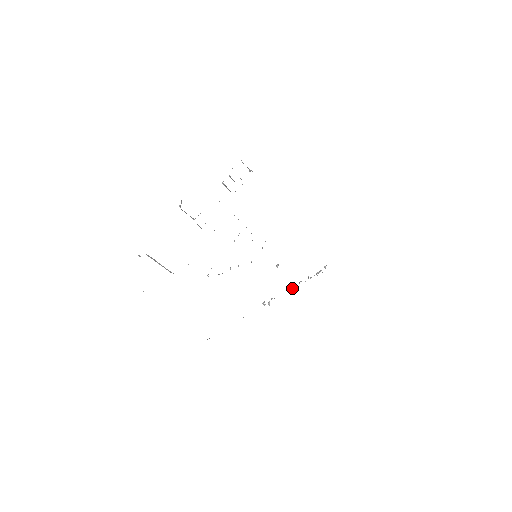
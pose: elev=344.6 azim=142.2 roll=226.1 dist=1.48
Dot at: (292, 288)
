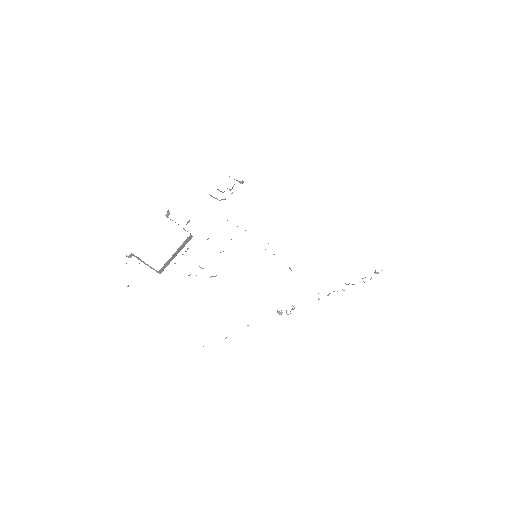
Dot at: occluded
